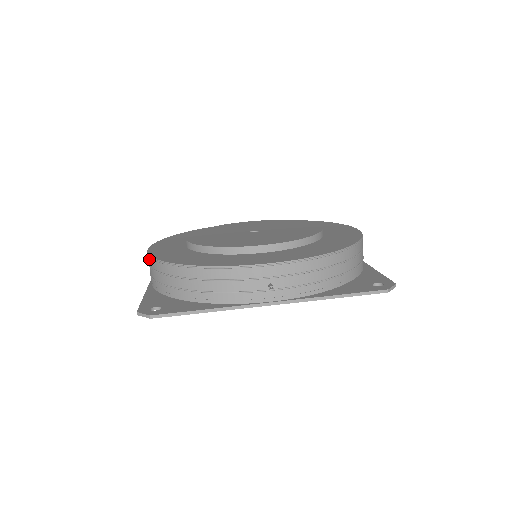
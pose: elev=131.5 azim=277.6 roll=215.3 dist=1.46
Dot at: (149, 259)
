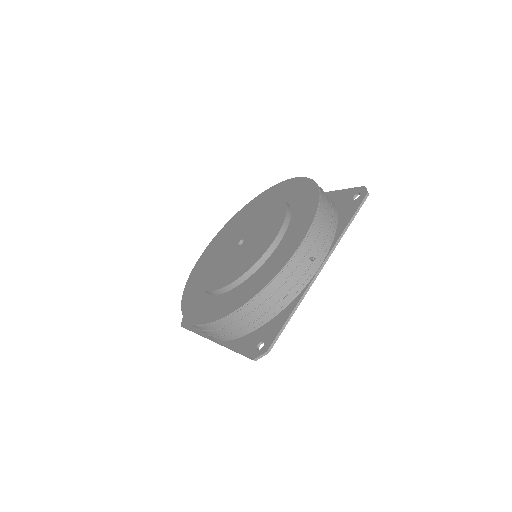
Dot at: (206, 327)
